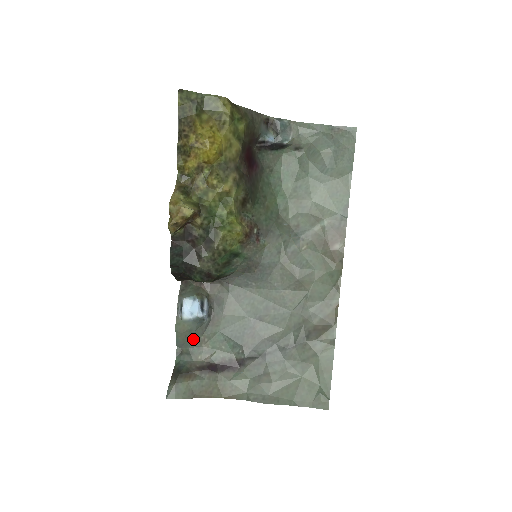
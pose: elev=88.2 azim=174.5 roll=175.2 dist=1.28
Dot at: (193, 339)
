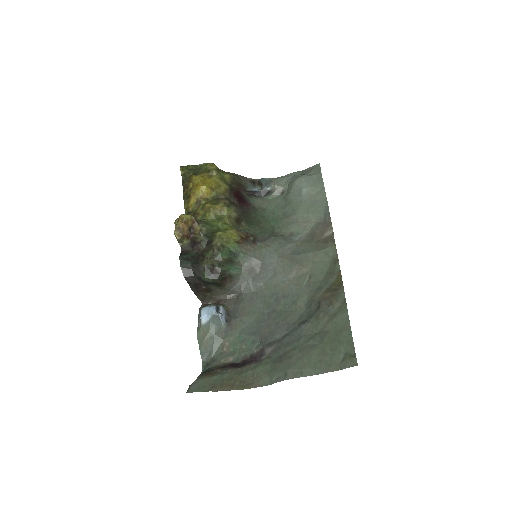
Dot at: (215, 345)
